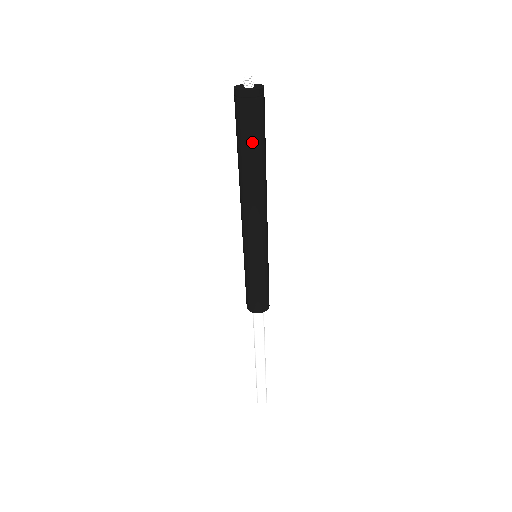
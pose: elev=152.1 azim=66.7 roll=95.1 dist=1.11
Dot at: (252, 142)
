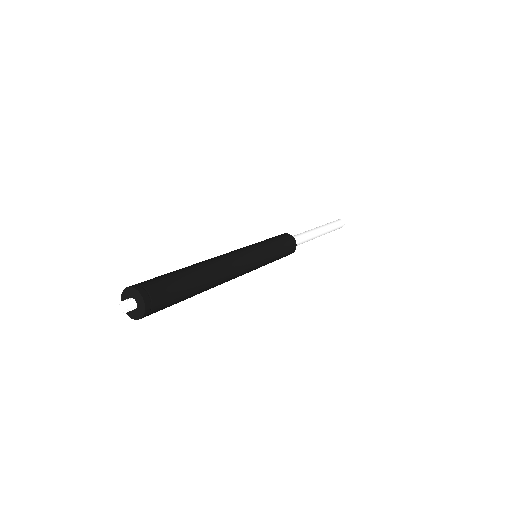
Dot at: occluded
